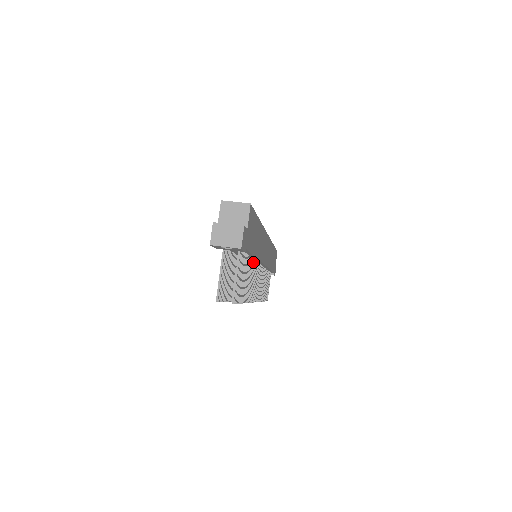
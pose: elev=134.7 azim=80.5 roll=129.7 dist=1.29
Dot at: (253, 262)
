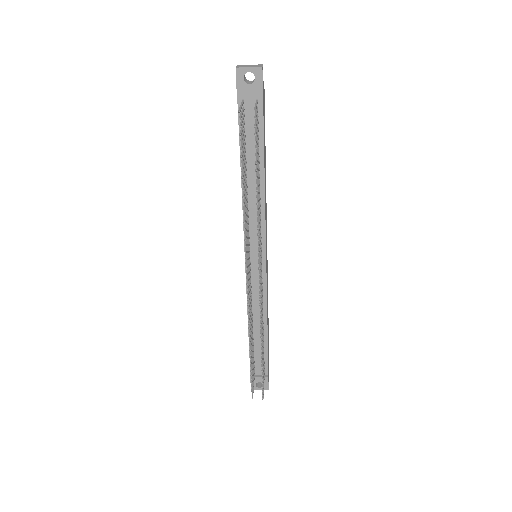
Dot at: (260, 199)
